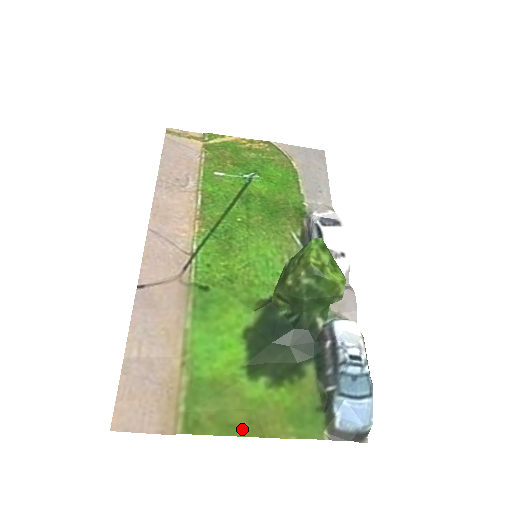
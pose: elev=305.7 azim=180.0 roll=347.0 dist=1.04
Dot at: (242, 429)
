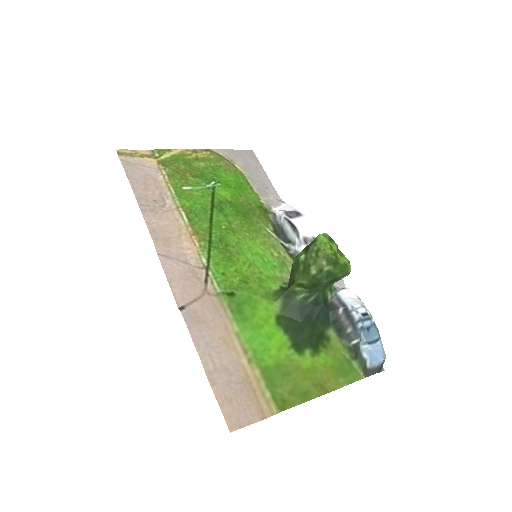
Dot at: (313, 393)
